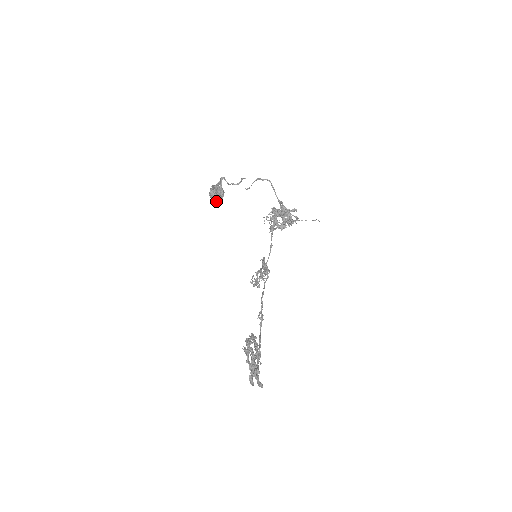
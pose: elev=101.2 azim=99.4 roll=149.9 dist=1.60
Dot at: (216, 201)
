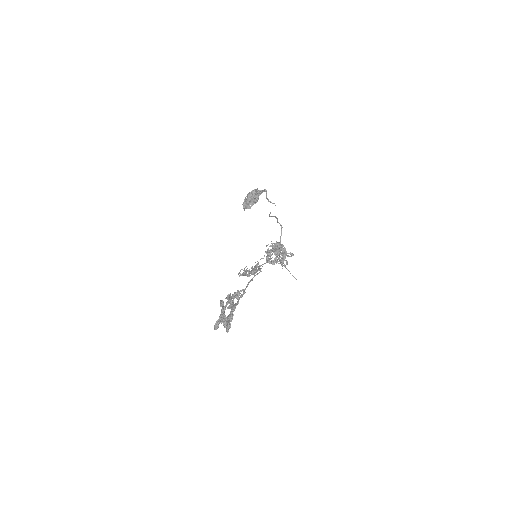
Dot at: (248, 202)
